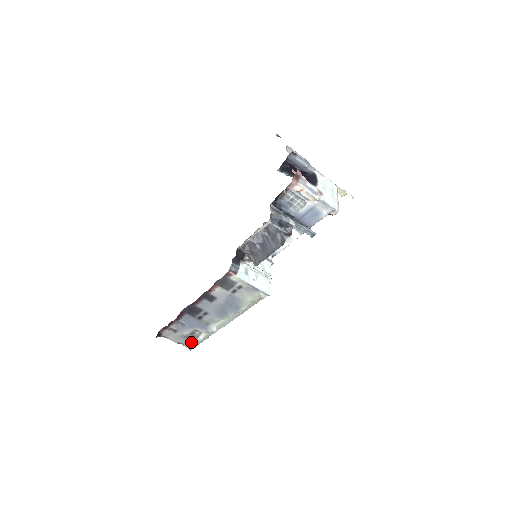
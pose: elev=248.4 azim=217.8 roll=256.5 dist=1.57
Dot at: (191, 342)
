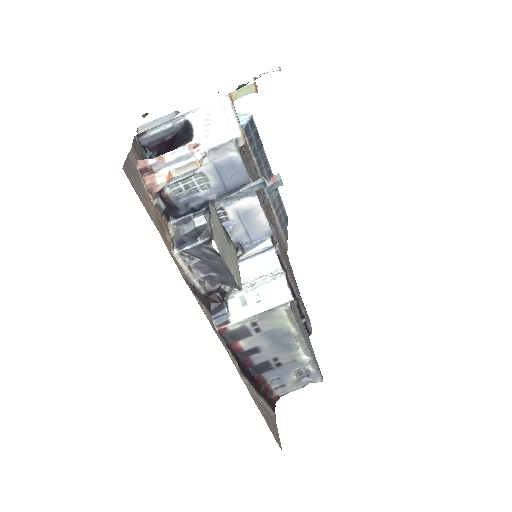
Dot at: (311, 378)
